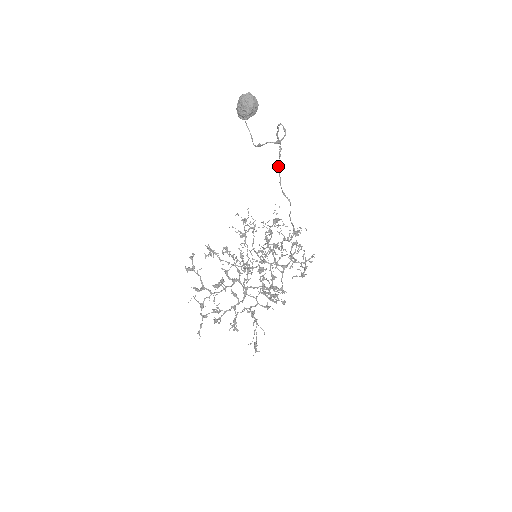
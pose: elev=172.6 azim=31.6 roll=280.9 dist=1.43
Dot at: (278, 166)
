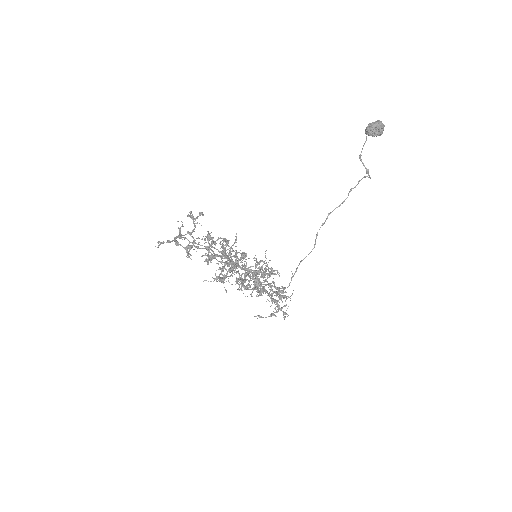
Dot at: (332, 211)
